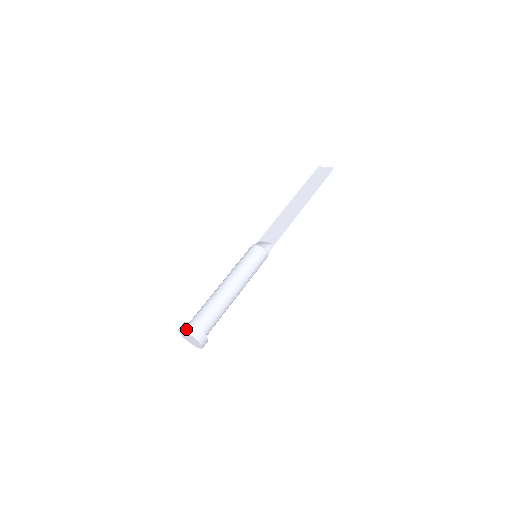
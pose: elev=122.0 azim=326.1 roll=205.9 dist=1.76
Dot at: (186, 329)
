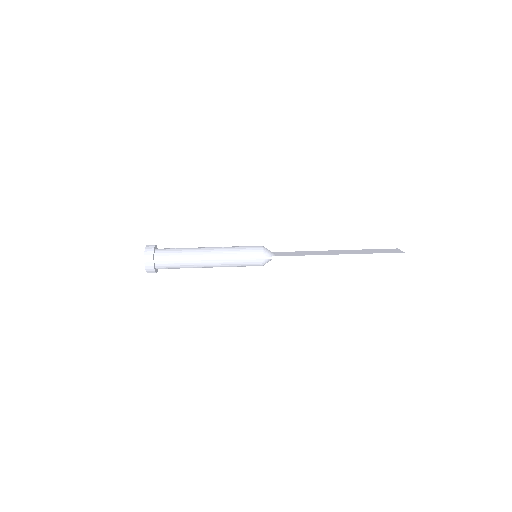
Dot at: (148, 246)
